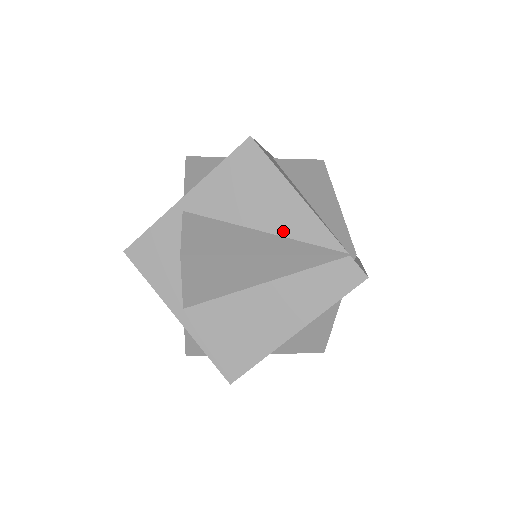
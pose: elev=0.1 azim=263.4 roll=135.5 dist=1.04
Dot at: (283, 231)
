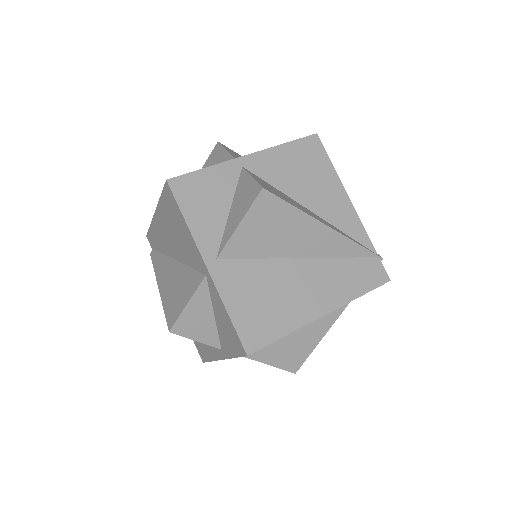
Dot at: (329, 218)
